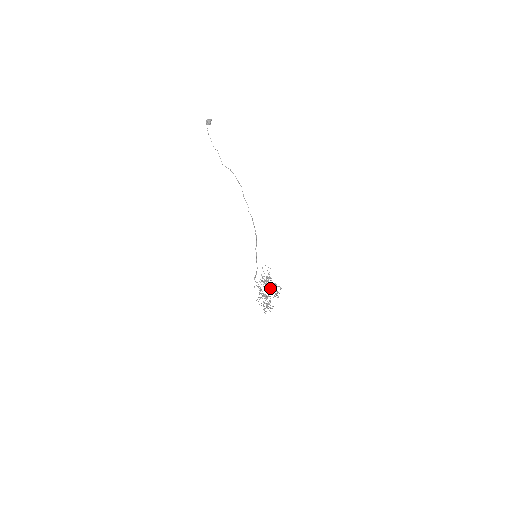
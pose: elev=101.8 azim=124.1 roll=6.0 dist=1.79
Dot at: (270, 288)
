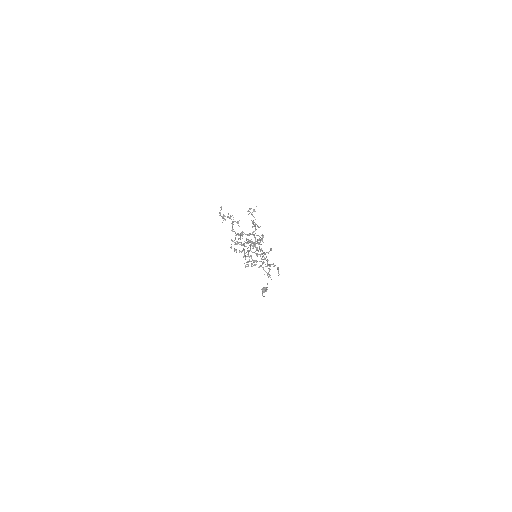
Dot at: occluded
